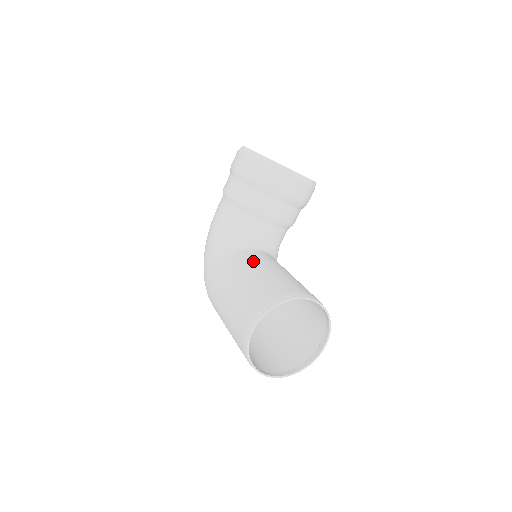
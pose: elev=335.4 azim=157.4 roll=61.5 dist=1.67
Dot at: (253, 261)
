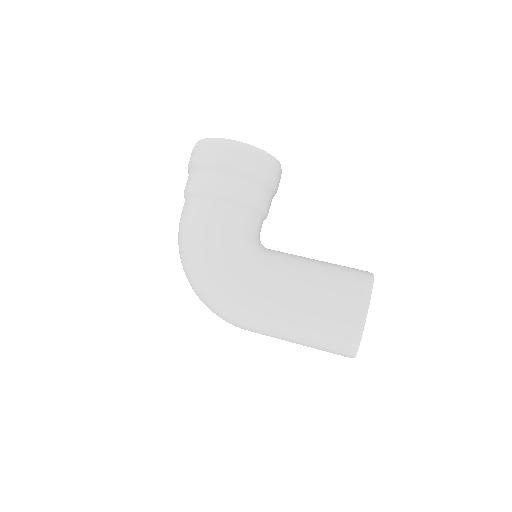
Dot at: (290, 258)
